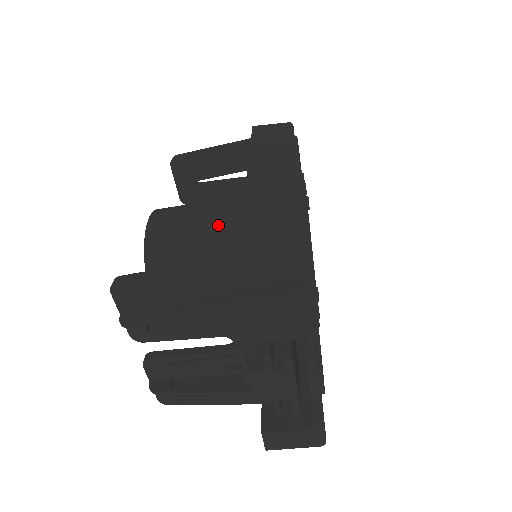
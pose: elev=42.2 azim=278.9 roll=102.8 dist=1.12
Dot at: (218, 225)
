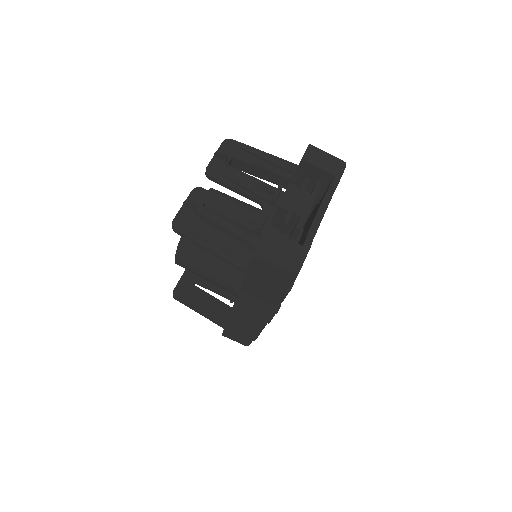
Dot at: occluded
